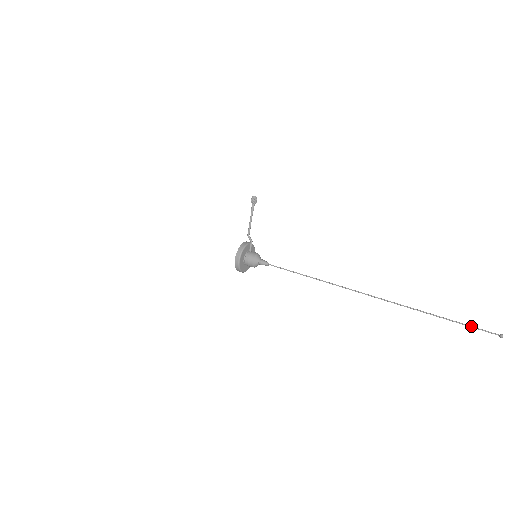
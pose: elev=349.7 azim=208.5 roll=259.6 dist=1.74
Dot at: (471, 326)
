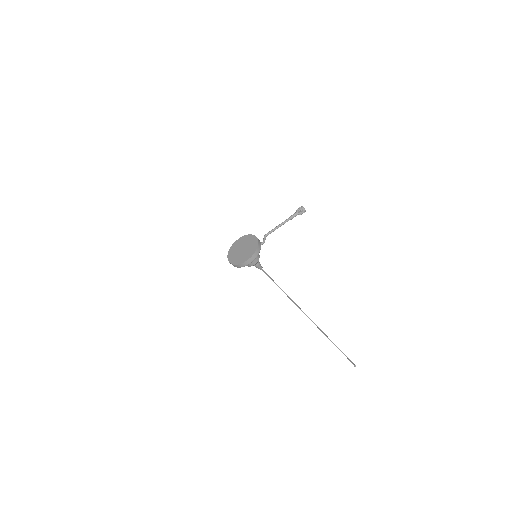
Dot at: (348, 358)
